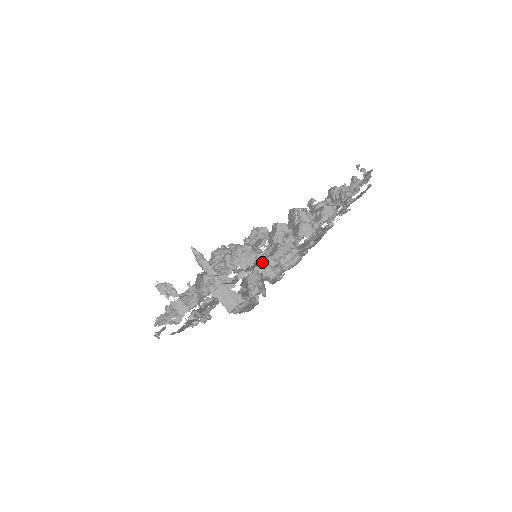
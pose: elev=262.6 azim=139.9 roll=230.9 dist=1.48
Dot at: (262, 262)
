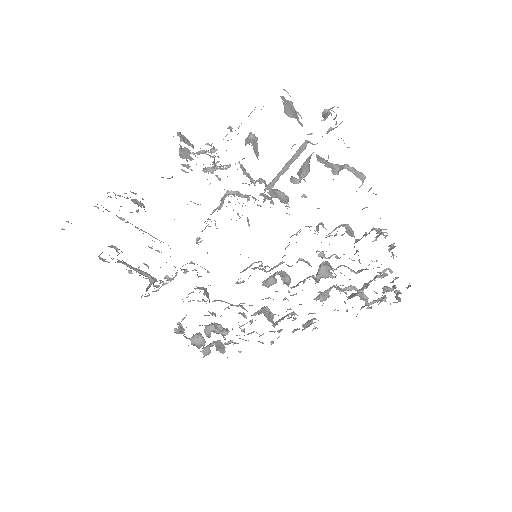
Dot at: (323, 158)
